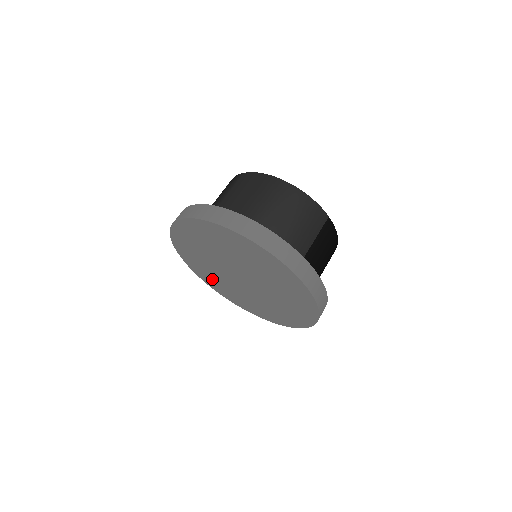
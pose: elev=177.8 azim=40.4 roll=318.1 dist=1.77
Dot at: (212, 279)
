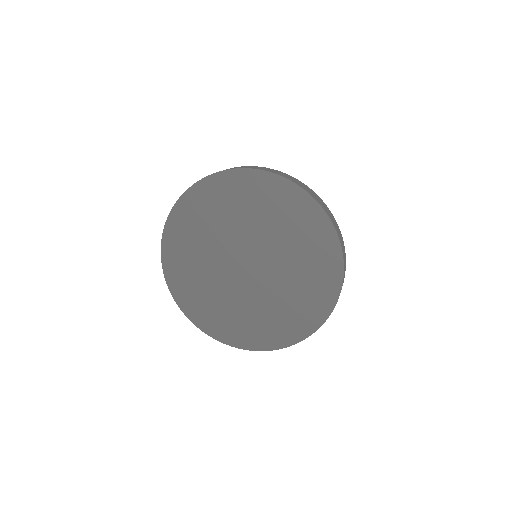
Dot at: (189, 278)
